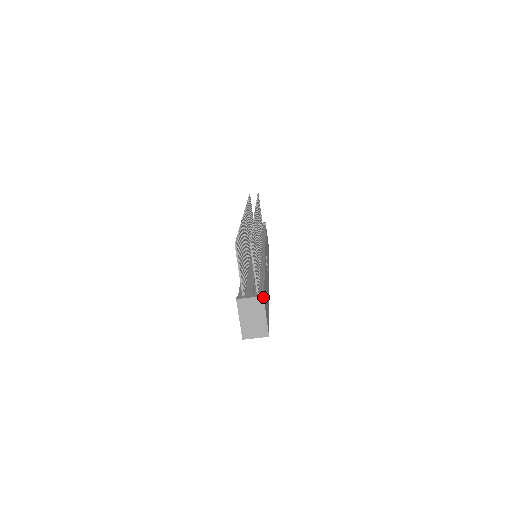
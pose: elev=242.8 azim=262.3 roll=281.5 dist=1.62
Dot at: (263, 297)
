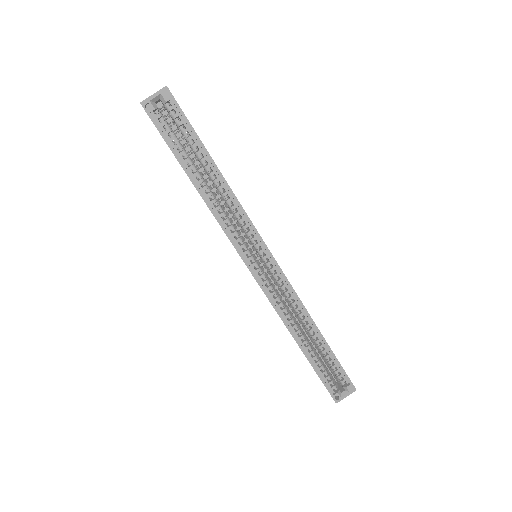
Dot at: occluded
